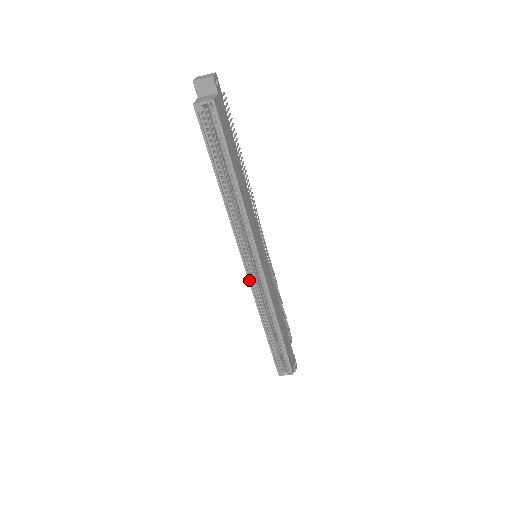
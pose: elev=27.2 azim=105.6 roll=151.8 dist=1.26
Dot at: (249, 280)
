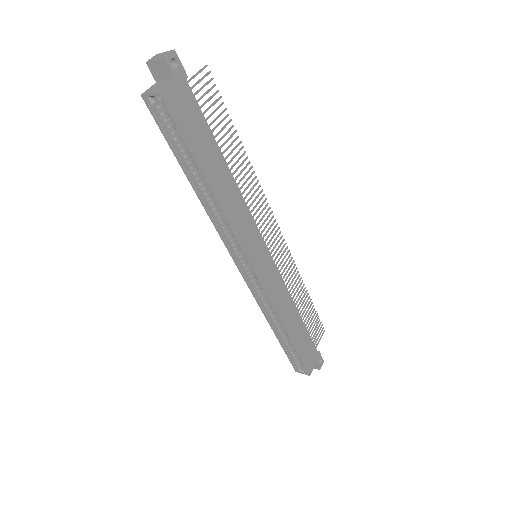
Dot at: (246, 281)
